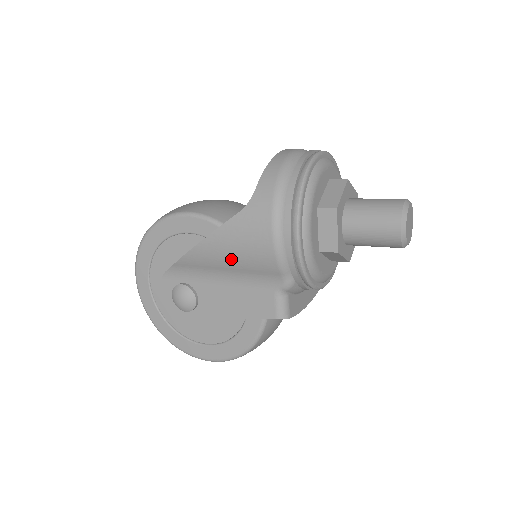
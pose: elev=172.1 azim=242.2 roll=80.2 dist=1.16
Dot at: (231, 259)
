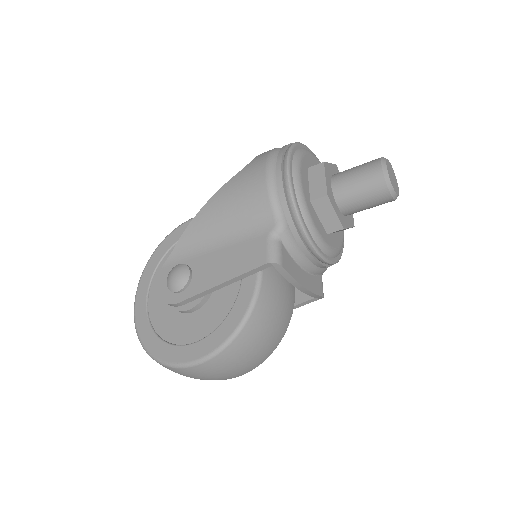
Dot at: (228, 213)
